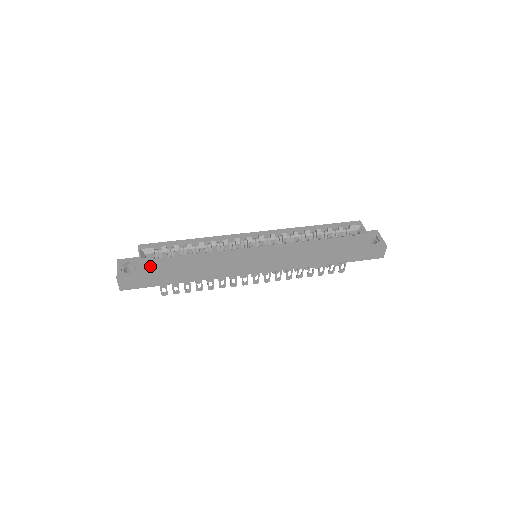
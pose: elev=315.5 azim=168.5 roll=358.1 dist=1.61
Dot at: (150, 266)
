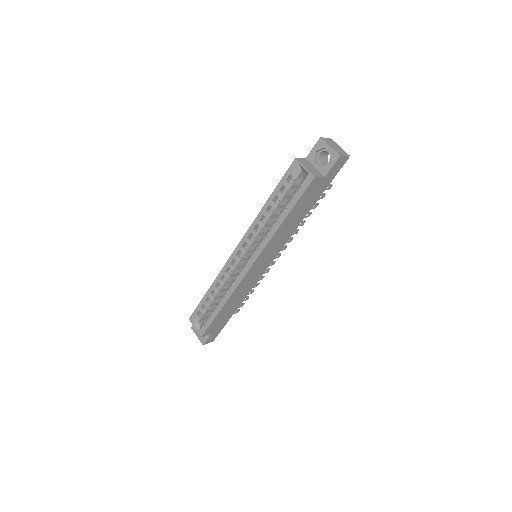
Dot at: (208, 331)
